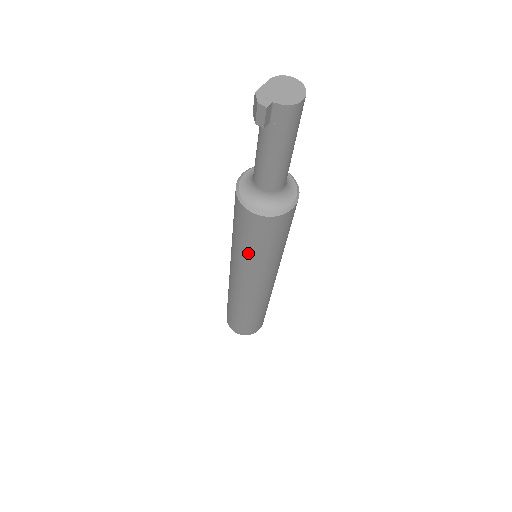
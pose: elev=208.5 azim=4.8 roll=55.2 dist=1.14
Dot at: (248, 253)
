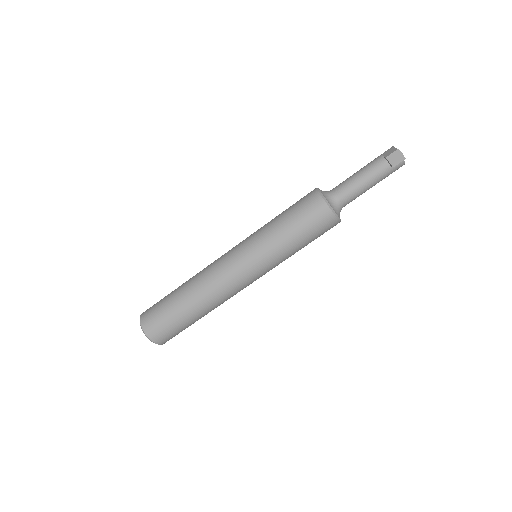
Dot at: (290, 245)
